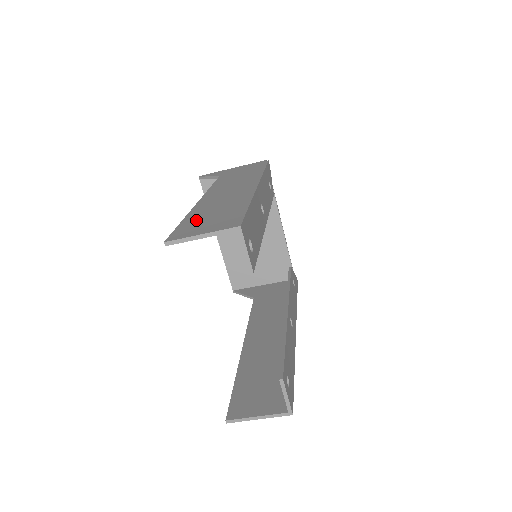
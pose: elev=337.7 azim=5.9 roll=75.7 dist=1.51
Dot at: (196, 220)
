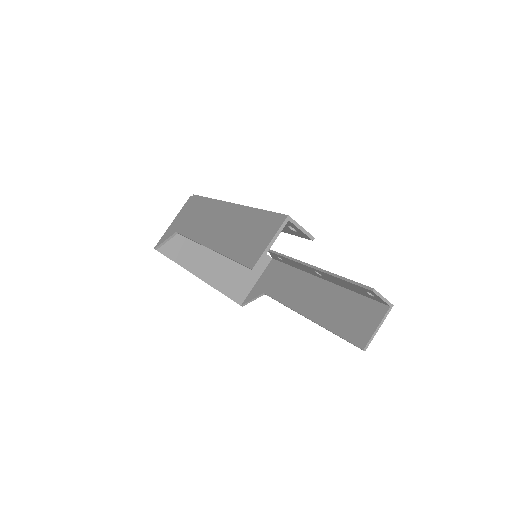
Dot at: (241, 247)
